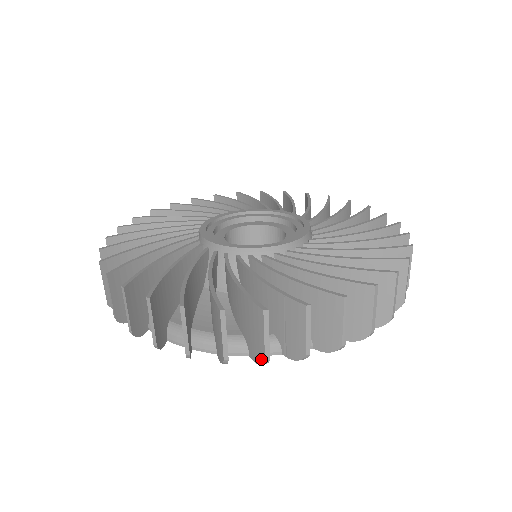
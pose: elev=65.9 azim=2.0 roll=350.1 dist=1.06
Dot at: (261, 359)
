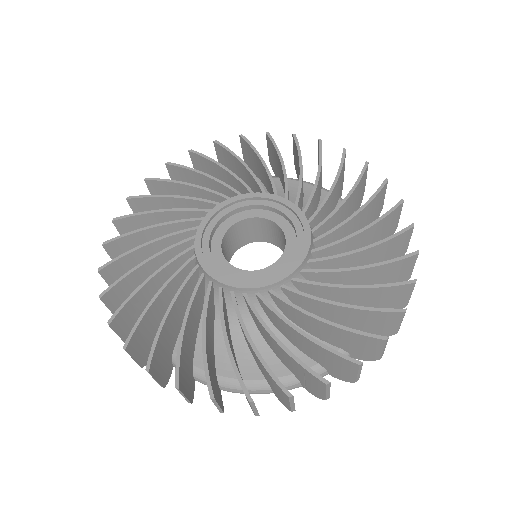
Dot at: (287, 408)
